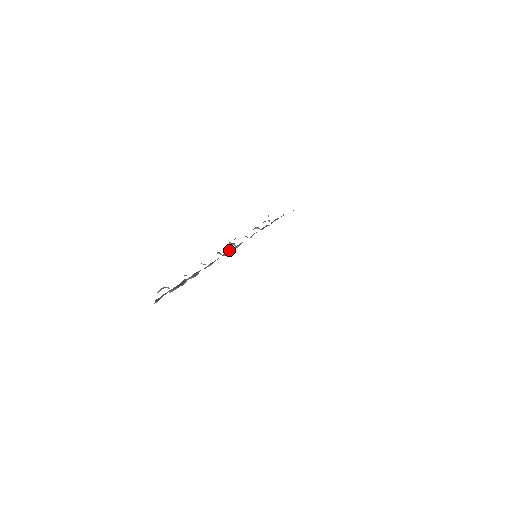
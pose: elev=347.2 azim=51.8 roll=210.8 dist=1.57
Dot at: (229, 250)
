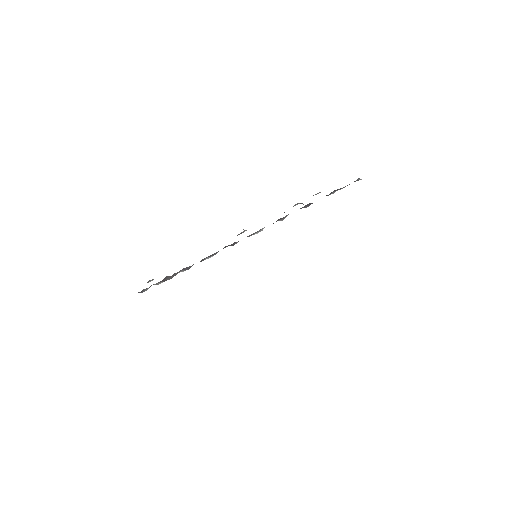
Dot at: (234, 242)
